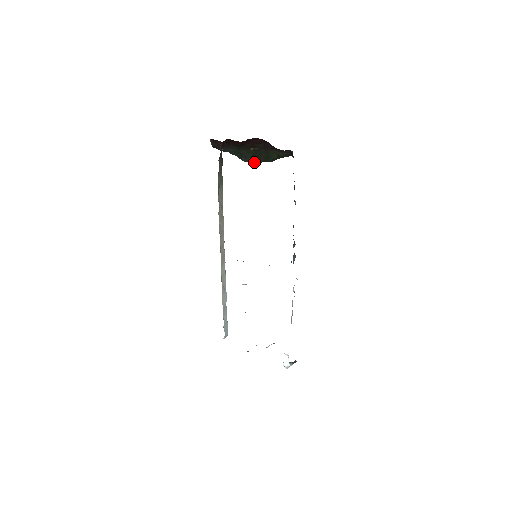
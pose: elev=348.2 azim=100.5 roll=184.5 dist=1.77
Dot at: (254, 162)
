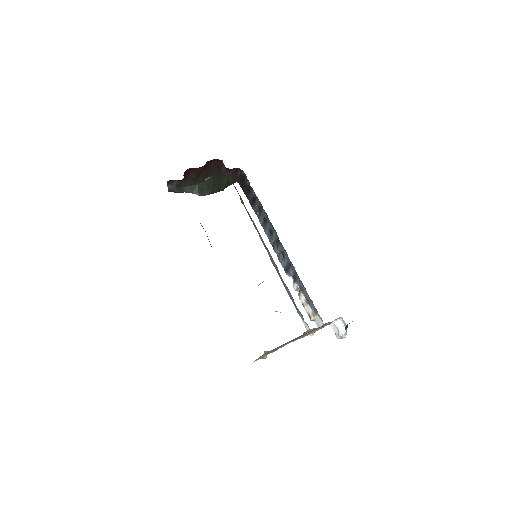
Dot at: (209, 194)
